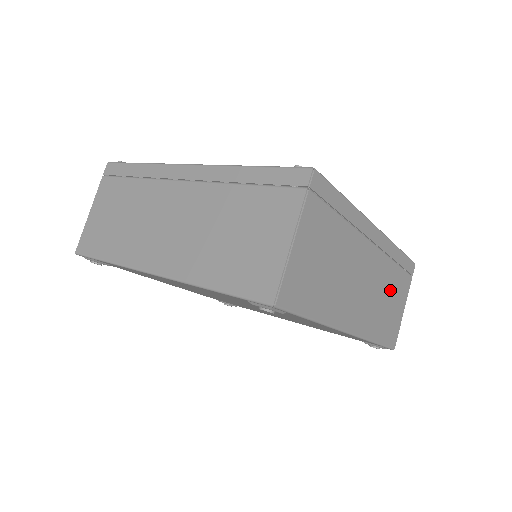
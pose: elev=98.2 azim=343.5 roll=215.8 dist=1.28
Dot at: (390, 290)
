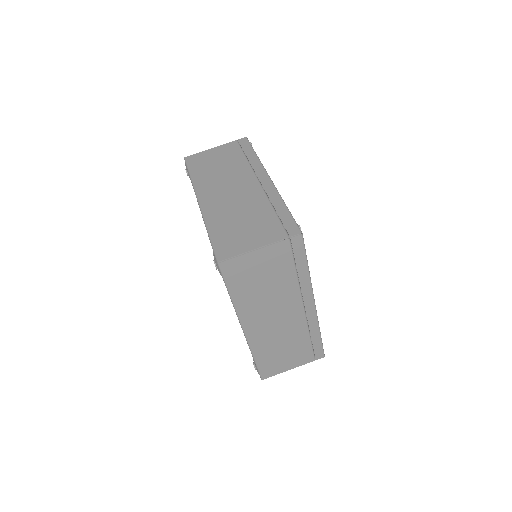
Dot at: (292, 346)
